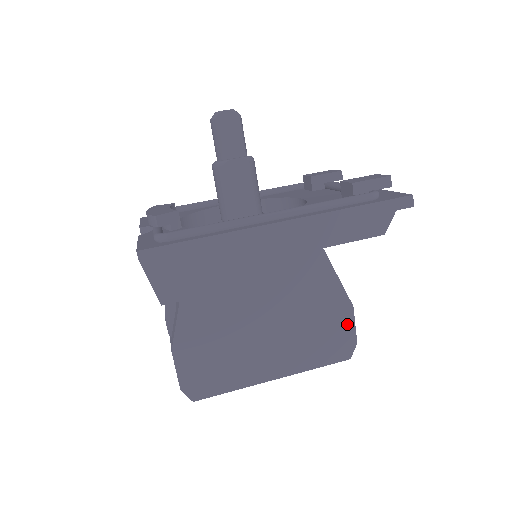
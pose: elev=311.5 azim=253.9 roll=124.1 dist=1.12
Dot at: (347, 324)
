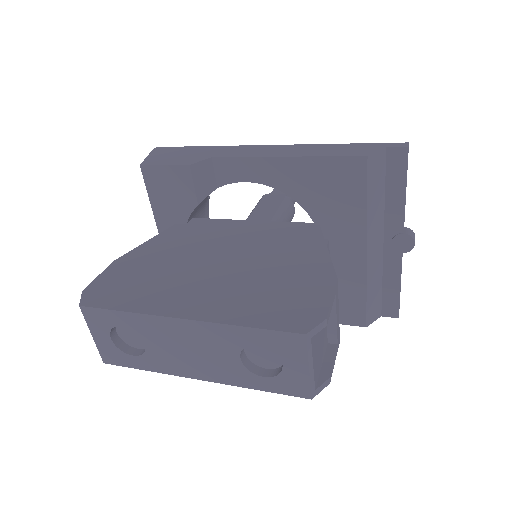
Dot at: (320, 294)
